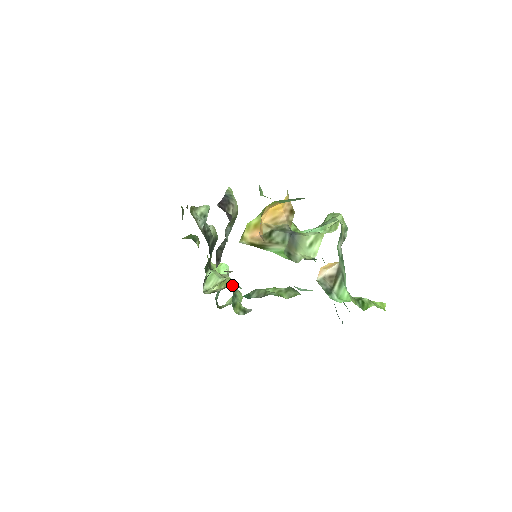
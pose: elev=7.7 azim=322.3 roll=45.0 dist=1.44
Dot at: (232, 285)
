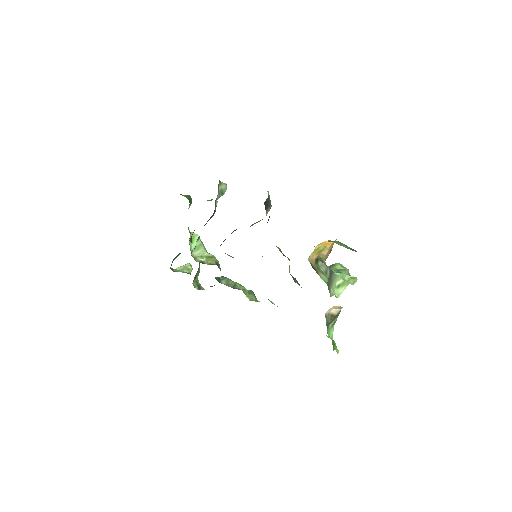
Dot at: (218, 265)
